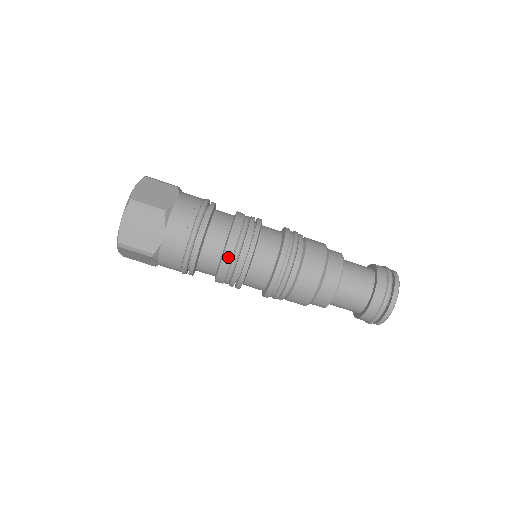
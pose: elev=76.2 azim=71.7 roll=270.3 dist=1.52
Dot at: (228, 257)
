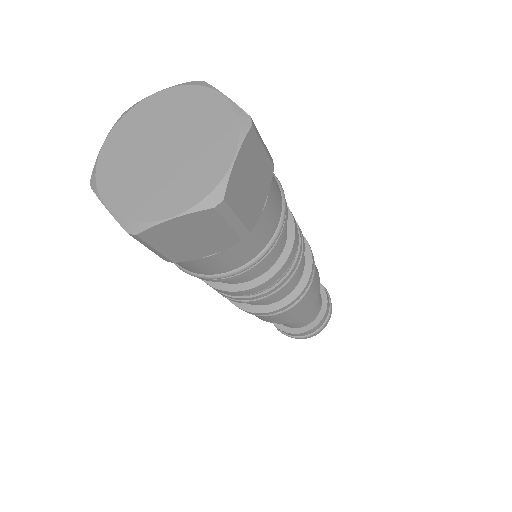
Dot at: occluded
